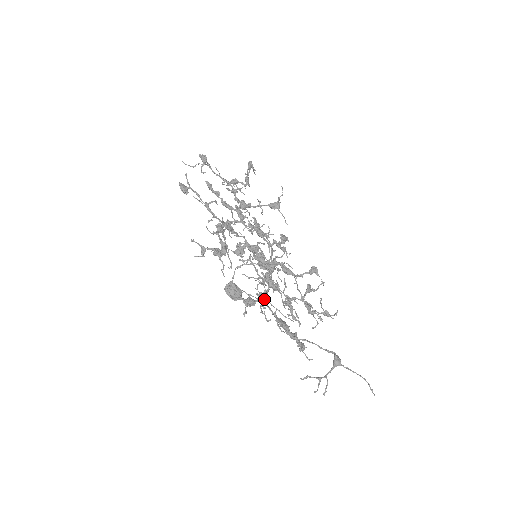
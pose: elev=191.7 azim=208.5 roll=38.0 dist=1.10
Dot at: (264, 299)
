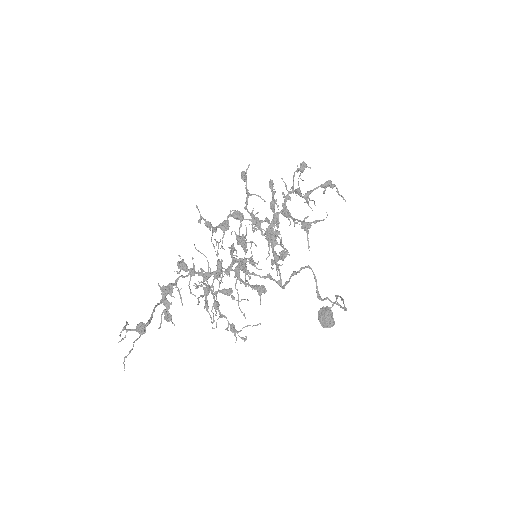
Dot at: (190, 271)
